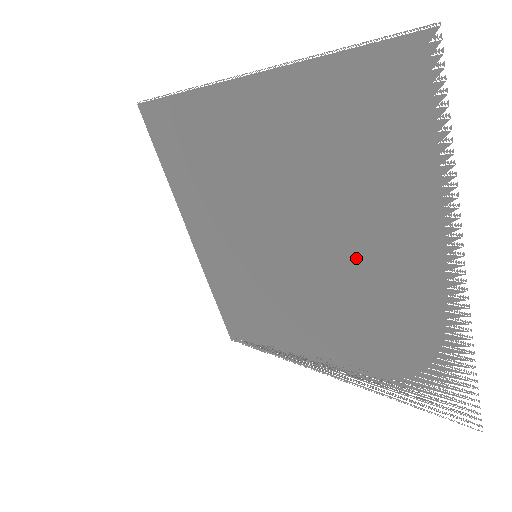
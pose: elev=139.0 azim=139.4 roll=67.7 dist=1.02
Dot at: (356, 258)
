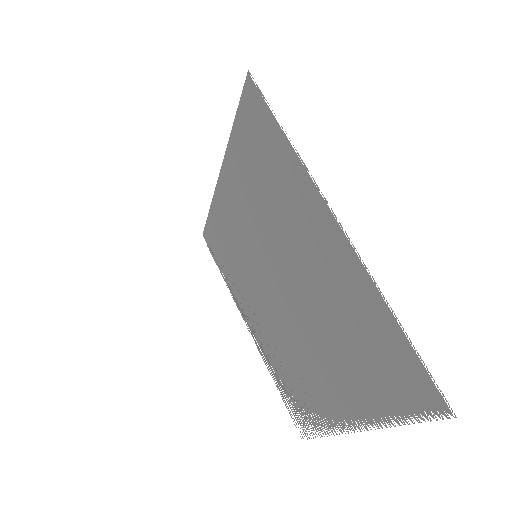
Dot at: occluded
